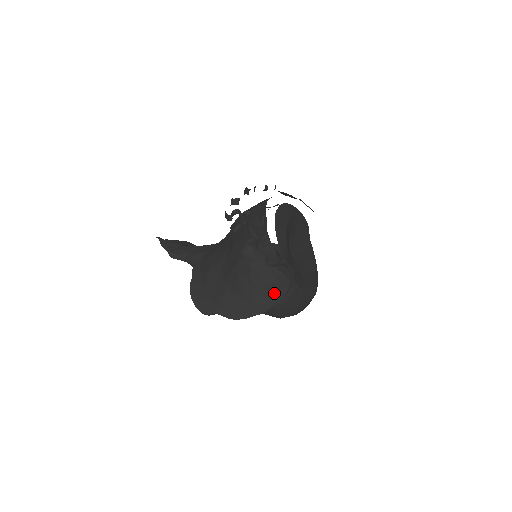
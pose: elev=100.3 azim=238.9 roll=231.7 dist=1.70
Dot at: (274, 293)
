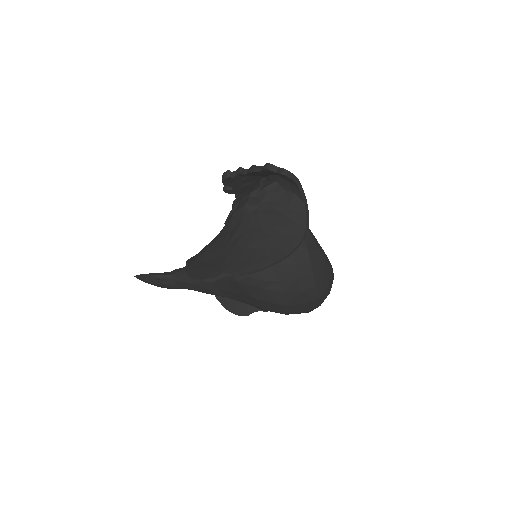
Dot at: (291, 236)
